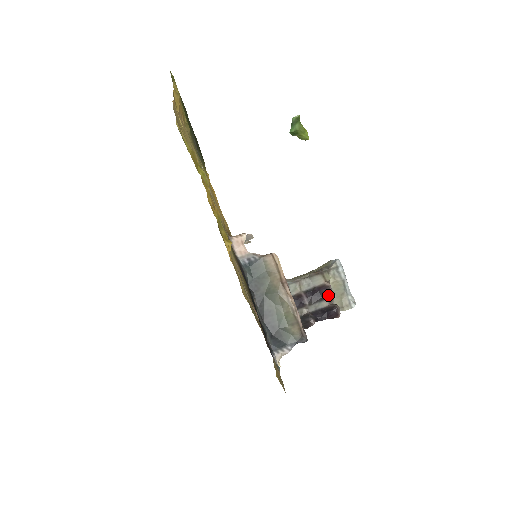
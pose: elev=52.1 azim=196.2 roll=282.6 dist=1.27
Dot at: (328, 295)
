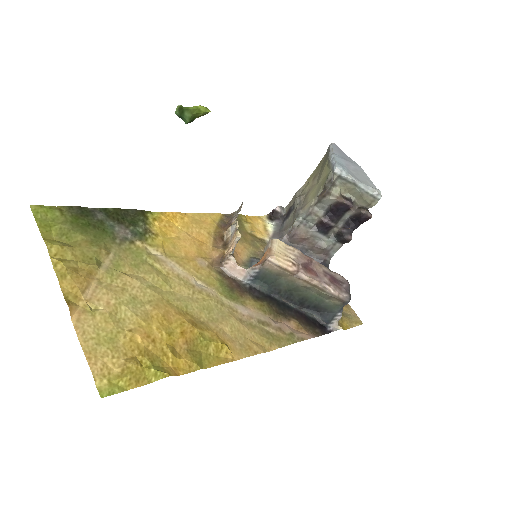
Dot at: (348, 208)
